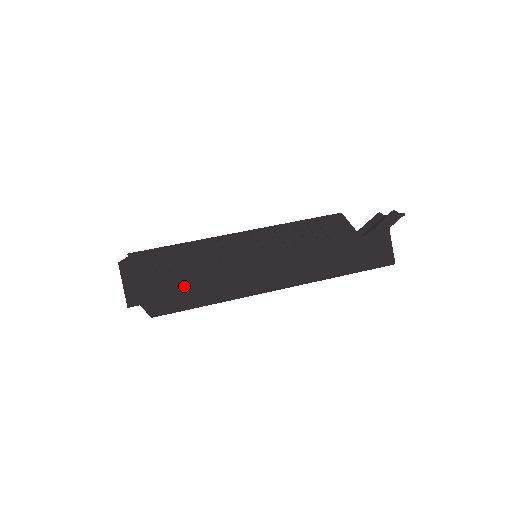
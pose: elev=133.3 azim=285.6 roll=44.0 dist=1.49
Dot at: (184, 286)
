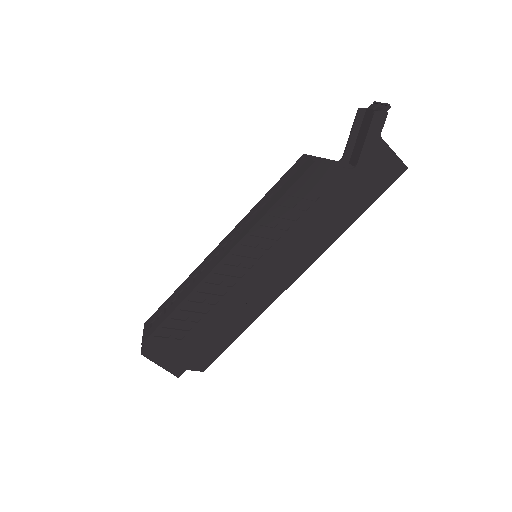
Dot at: (210, 334)
